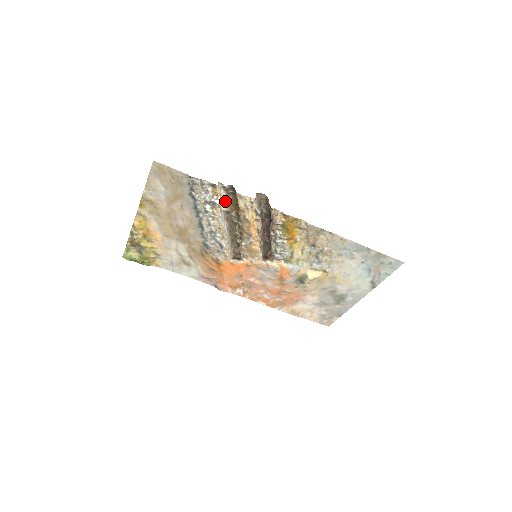
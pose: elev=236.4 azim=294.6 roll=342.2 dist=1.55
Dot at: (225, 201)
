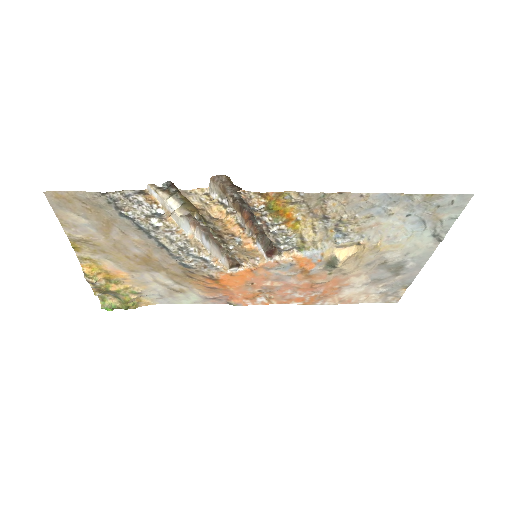
Dot at: (174, 204)
